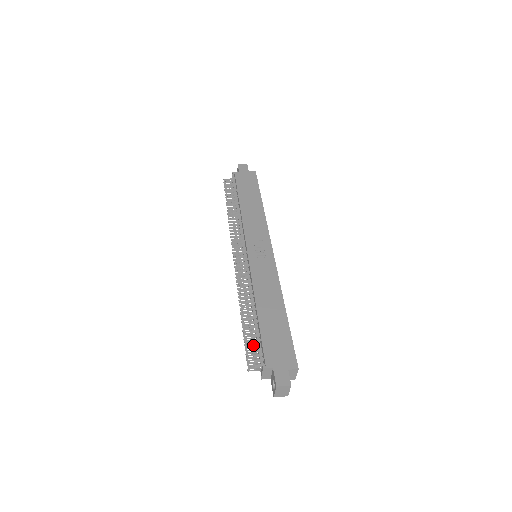
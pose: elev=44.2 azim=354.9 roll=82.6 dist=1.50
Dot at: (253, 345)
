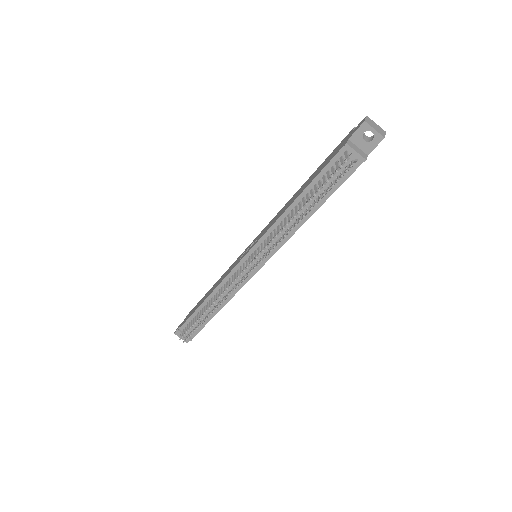
Dot at: occluded
